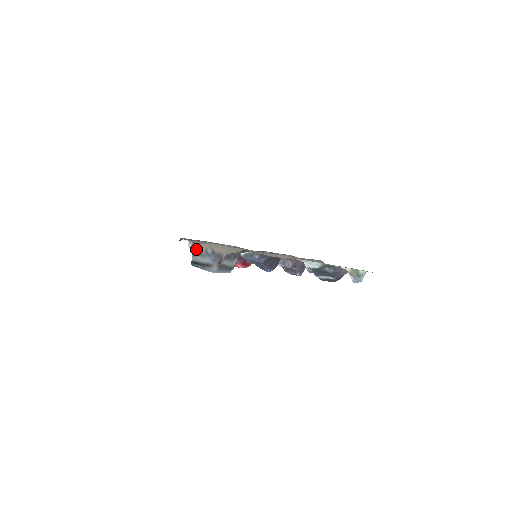
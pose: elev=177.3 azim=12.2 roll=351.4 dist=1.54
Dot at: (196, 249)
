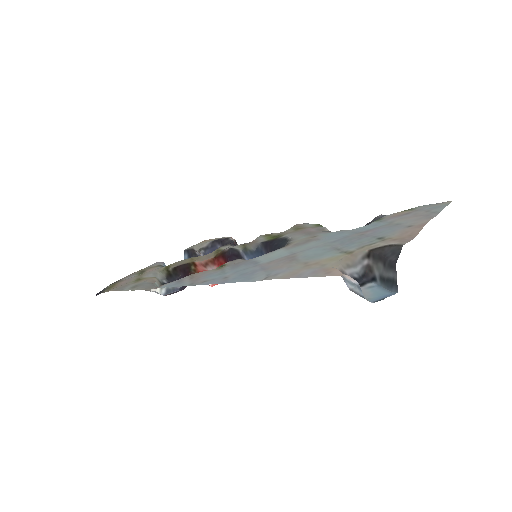
Dot at: (351, 281)
